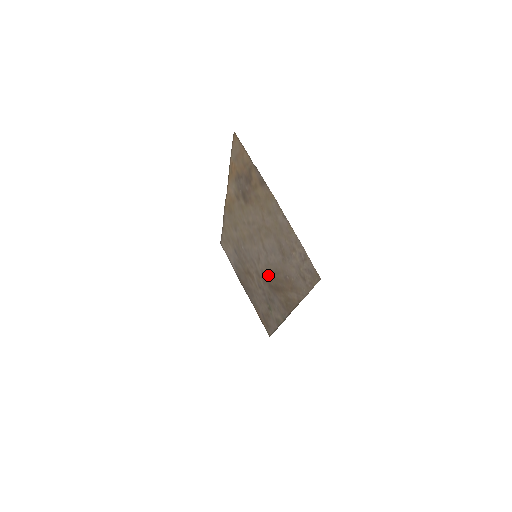
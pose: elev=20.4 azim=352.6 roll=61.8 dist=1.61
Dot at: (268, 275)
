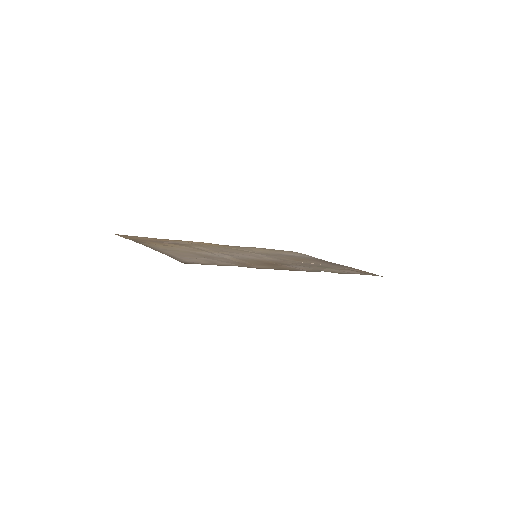
Dot at: occluded
